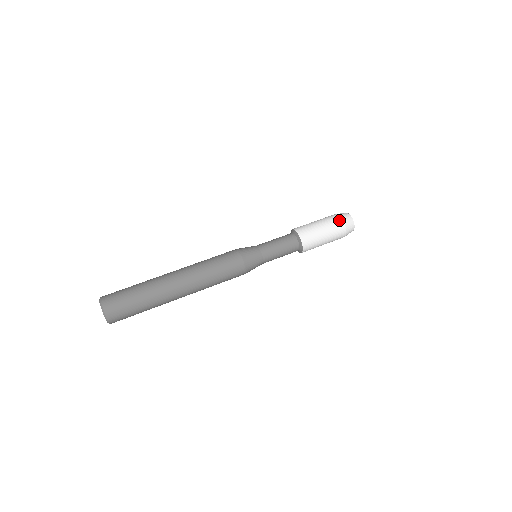
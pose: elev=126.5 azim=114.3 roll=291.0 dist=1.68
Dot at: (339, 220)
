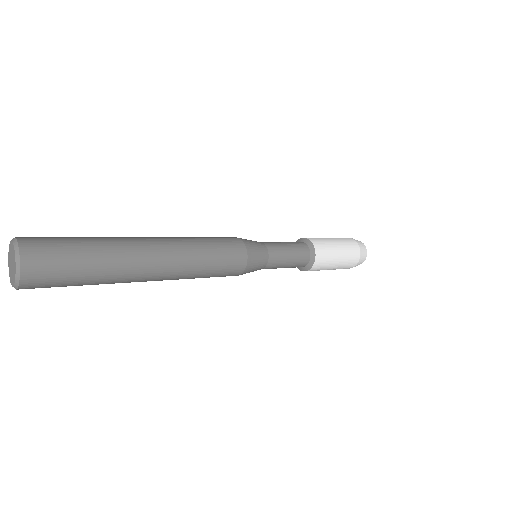
Dot at: occluded
